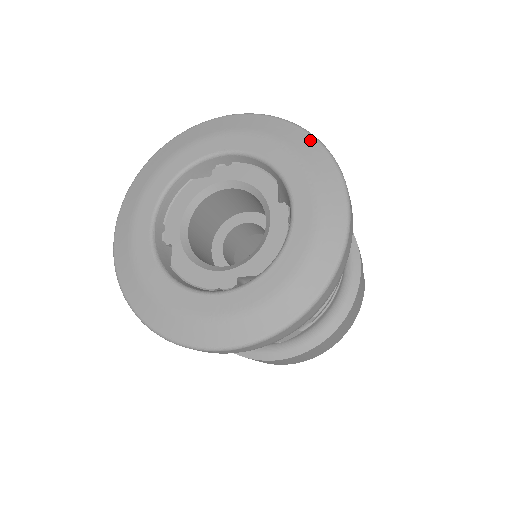
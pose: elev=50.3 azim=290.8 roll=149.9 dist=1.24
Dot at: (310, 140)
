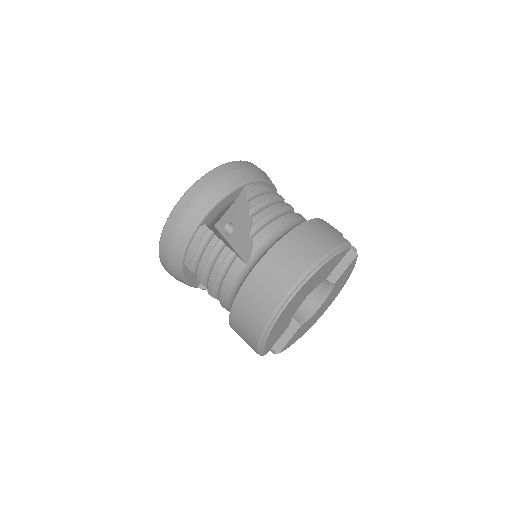
Dot at: occluded
